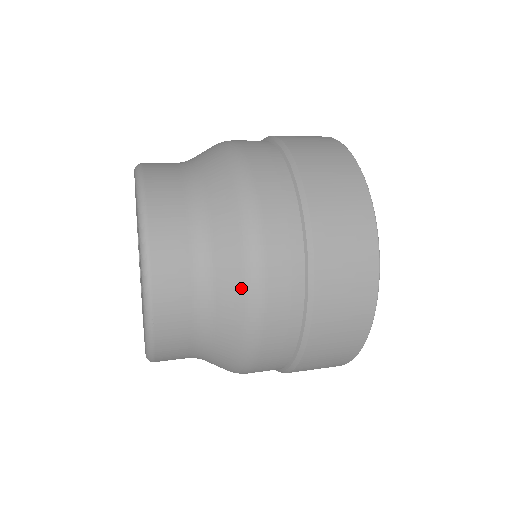
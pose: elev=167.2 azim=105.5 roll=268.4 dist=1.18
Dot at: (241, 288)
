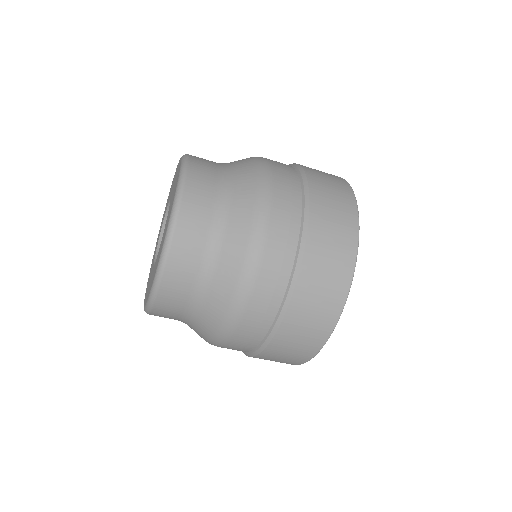
Dot at: occluded
